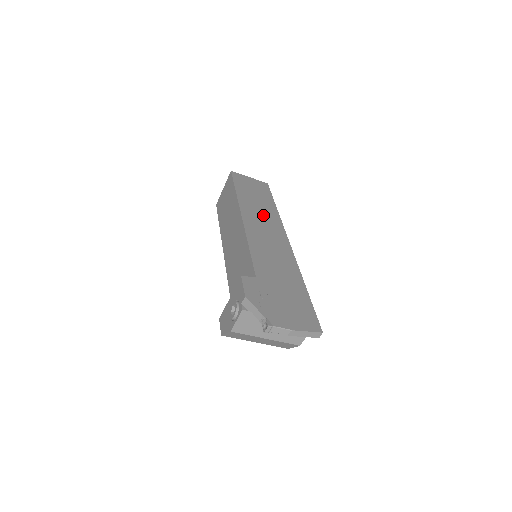
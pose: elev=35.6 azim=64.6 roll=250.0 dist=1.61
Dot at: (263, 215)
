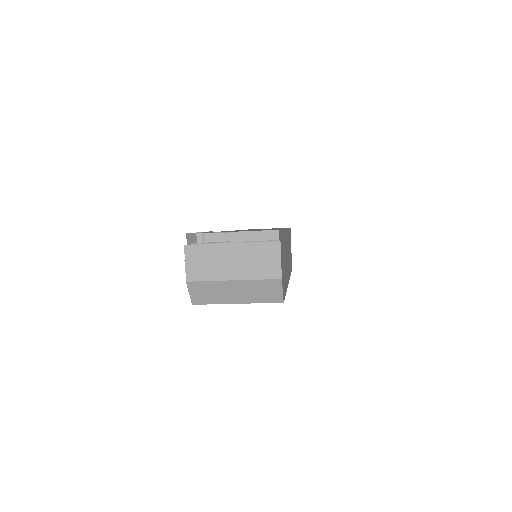
Dot at: occluded
